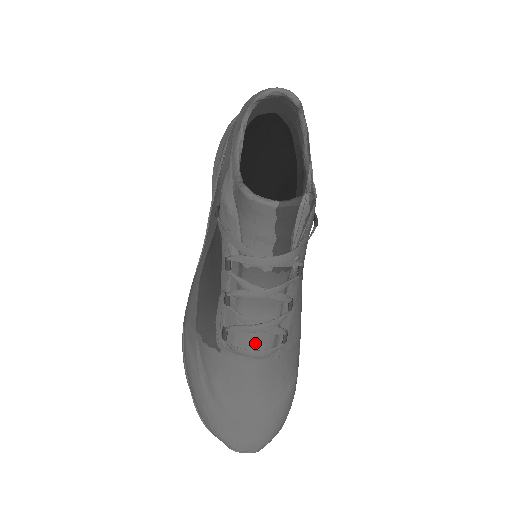
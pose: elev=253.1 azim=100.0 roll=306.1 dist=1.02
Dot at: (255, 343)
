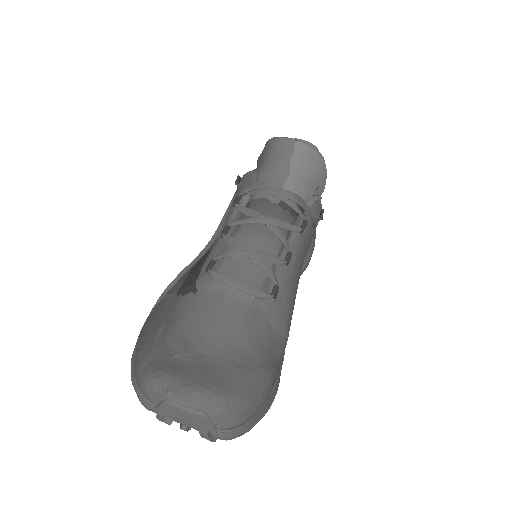
Dot at: (242, 274)
